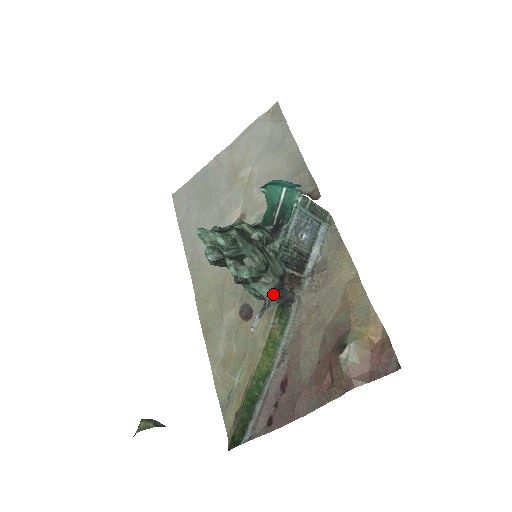
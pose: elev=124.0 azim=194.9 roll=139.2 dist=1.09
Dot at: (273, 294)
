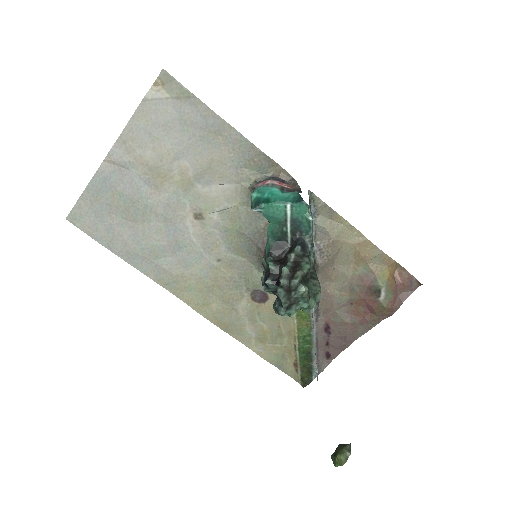
Dot at: occluded
